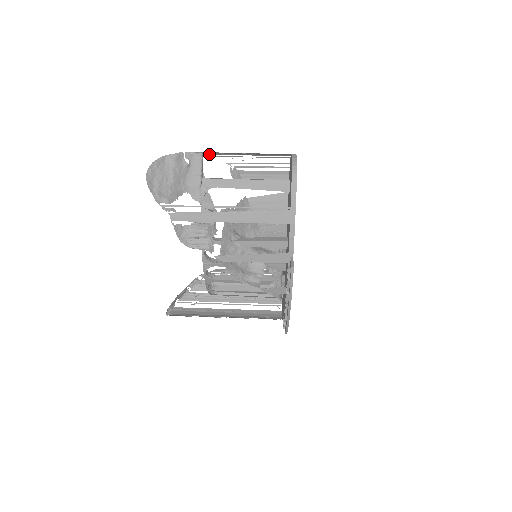
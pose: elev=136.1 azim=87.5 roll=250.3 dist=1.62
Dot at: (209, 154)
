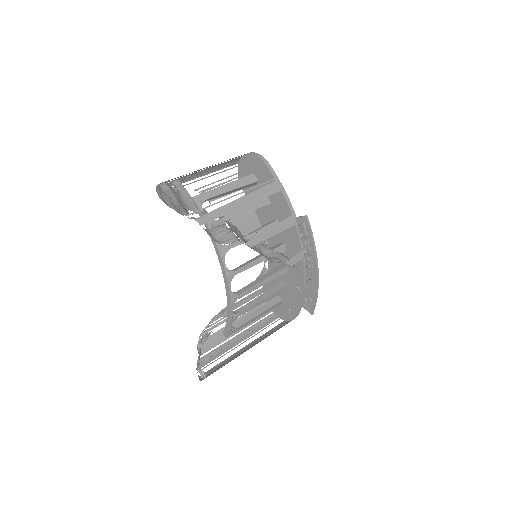
Dot at: occluded
